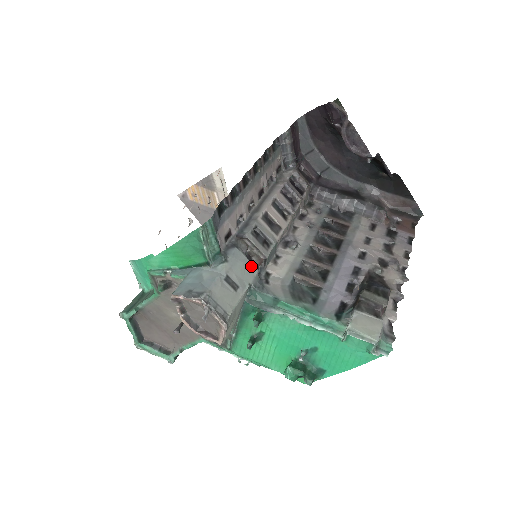
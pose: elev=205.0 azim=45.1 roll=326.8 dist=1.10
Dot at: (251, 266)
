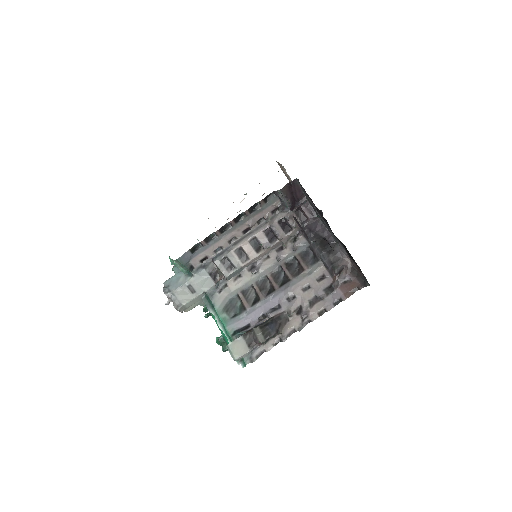
Dot at: (211, 281)
